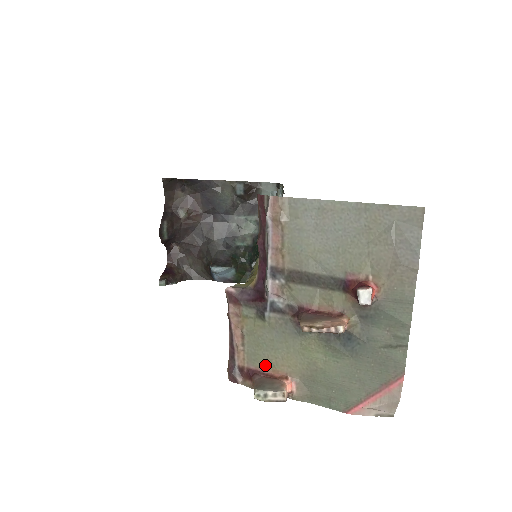
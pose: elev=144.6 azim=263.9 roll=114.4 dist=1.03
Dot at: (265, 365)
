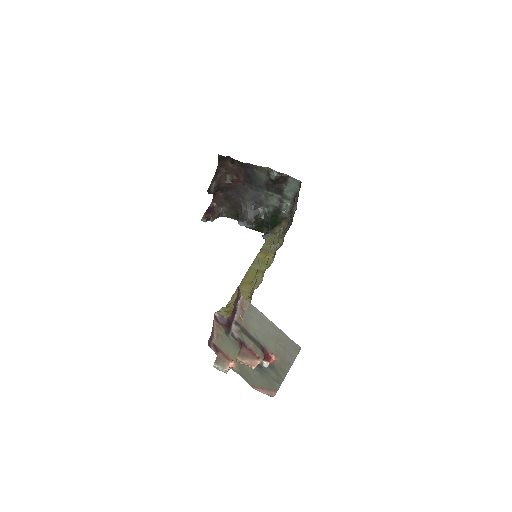
Dot at: (224, 351)
